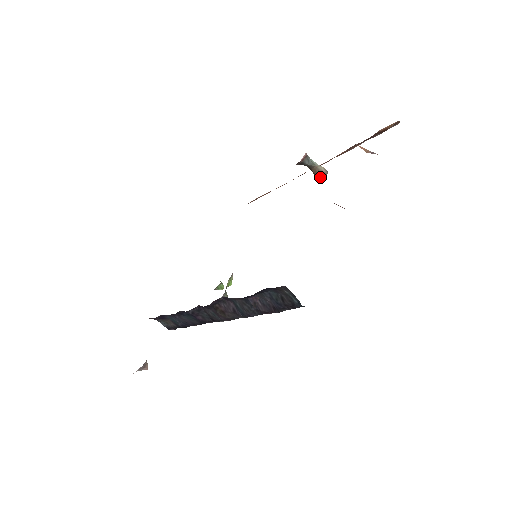
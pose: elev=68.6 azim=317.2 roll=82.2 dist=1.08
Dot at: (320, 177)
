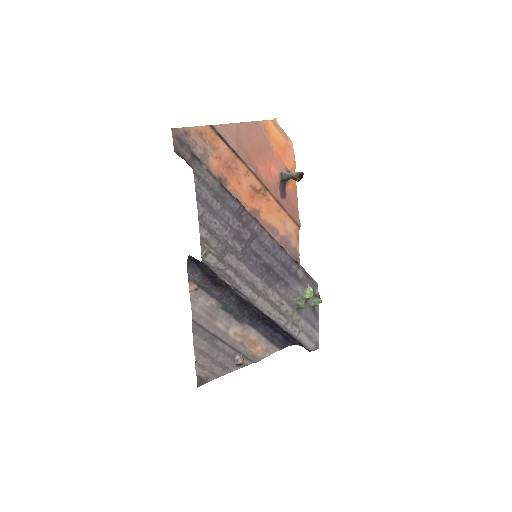
Dot at: (297, 180)
